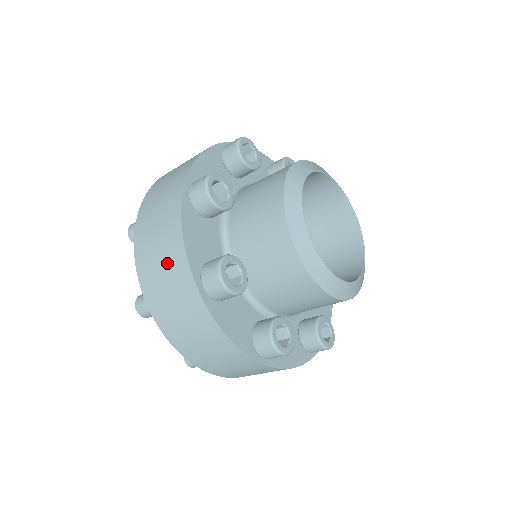
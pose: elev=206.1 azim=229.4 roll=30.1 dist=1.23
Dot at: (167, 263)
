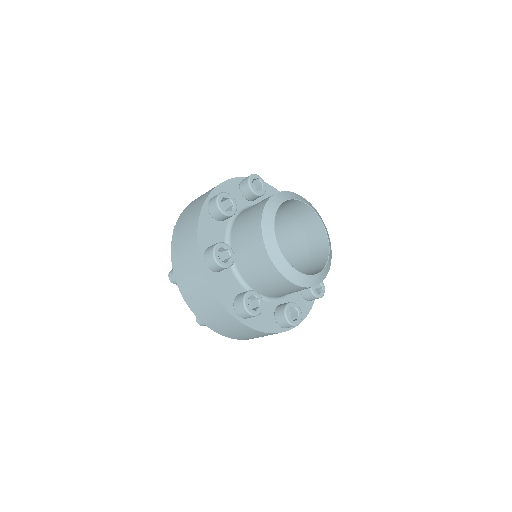
Dot at: (211, 308)
